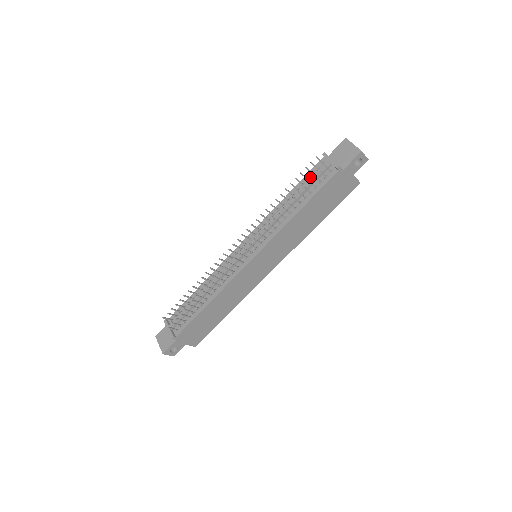
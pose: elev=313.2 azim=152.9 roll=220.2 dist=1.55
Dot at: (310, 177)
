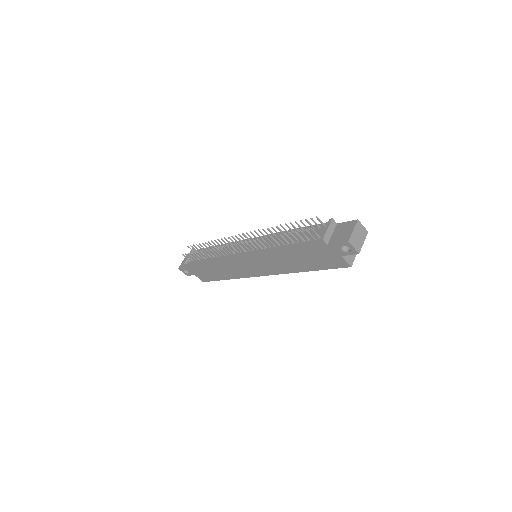
Dot at: occluded
